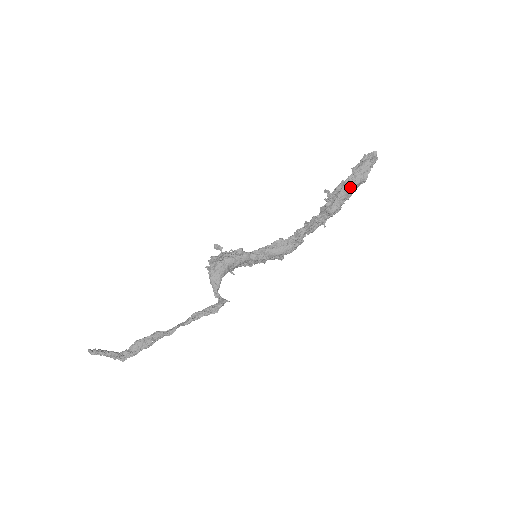
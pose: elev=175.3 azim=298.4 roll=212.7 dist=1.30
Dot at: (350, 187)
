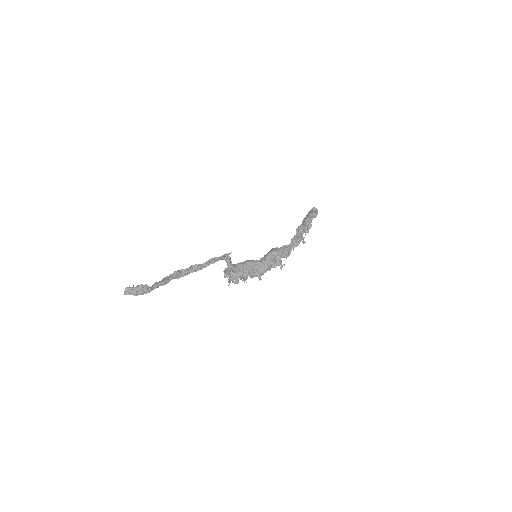
Dot at: (306, 218)
